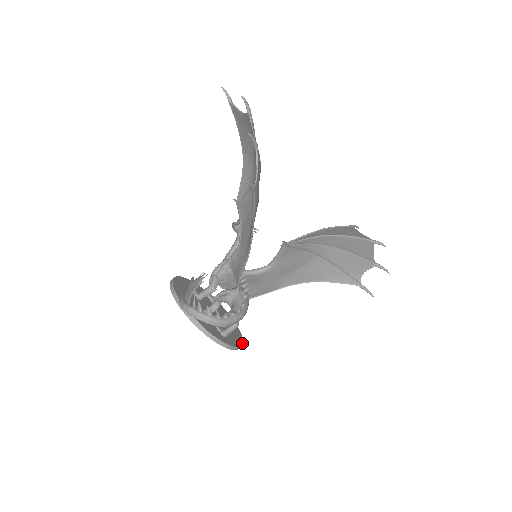
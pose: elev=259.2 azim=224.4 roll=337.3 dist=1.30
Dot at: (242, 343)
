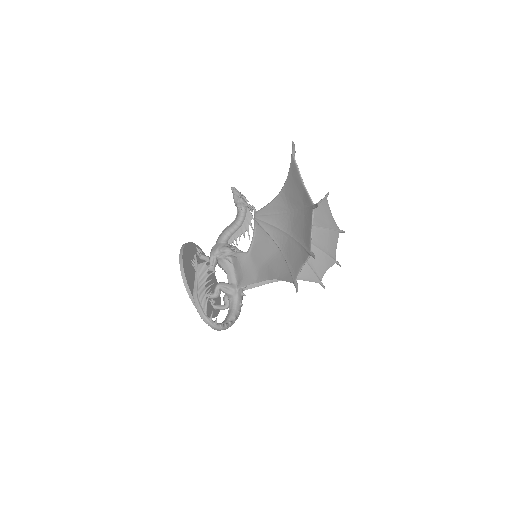
Dot at: (220, 297)
